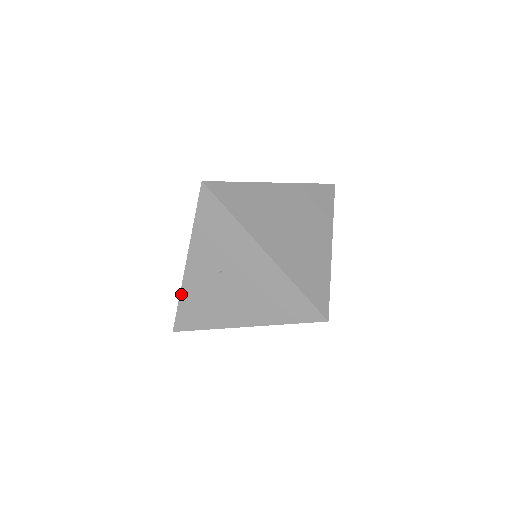
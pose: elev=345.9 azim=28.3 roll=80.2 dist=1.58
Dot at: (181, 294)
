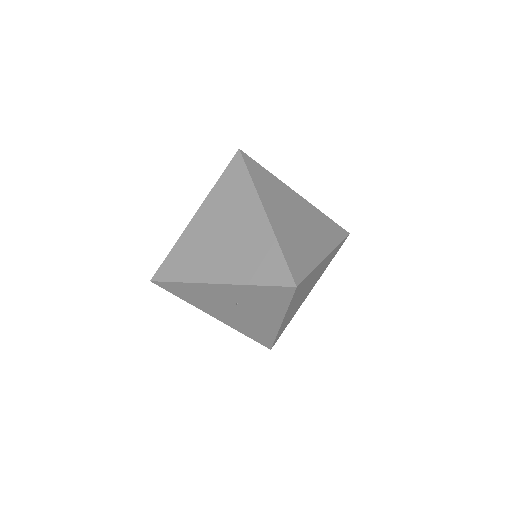
Dot at: (188, 283)
